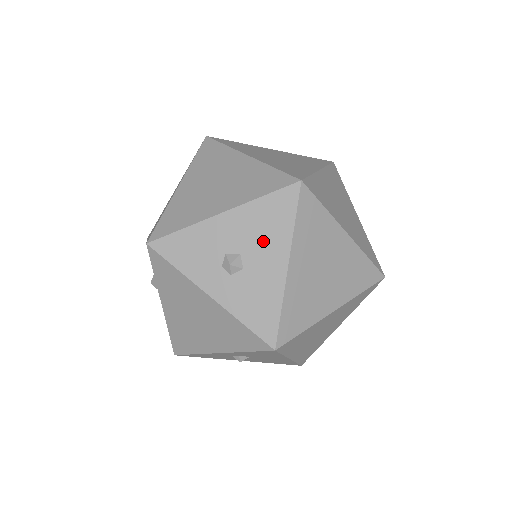
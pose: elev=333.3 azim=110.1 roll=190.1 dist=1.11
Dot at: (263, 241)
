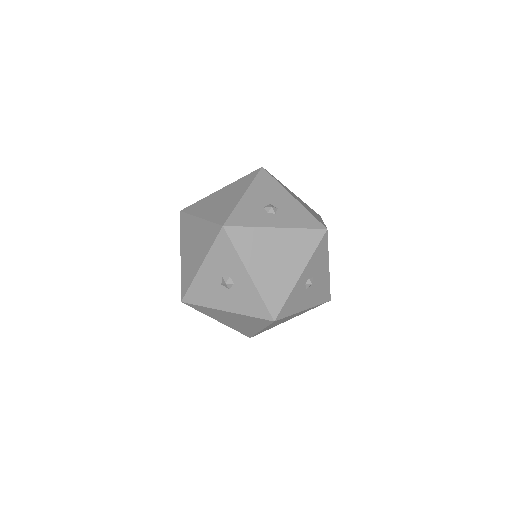
Dot at: (273, 194)
